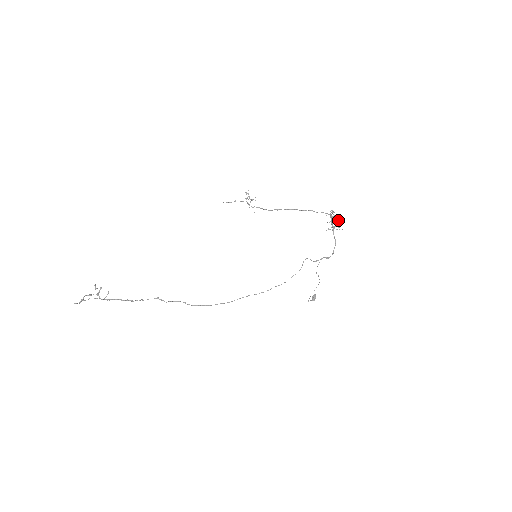
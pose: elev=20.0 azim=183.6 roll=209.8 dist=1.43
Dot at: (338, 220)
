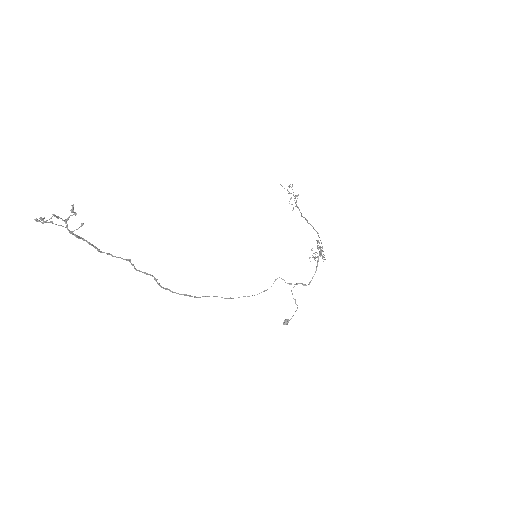
Dot at: occluded
